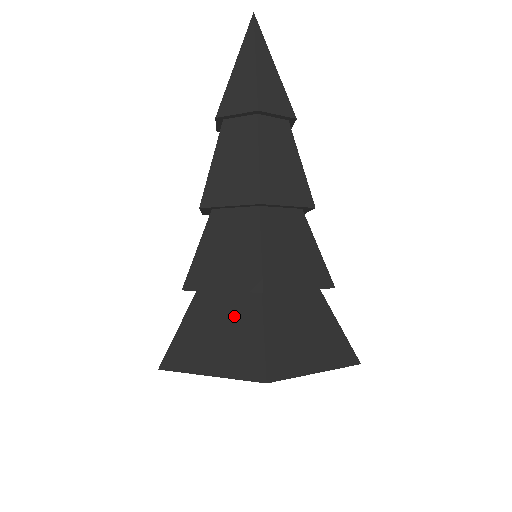
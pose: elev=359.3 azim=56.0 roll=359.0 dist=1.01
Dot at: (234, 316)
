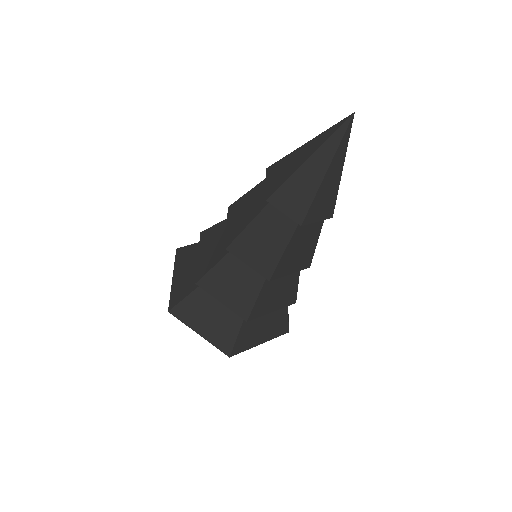
Dot at: (225, 313)
